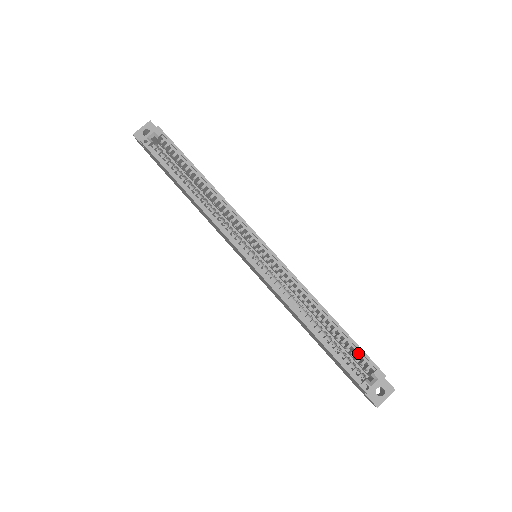
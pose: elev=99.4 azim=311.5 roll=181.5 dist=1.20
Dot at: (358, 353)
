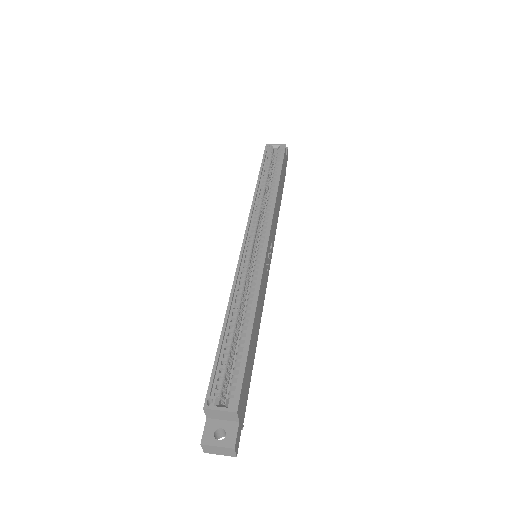
Dot at: (239, 373)
